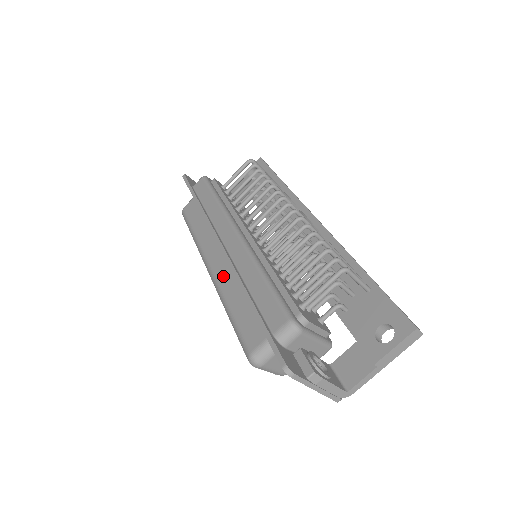
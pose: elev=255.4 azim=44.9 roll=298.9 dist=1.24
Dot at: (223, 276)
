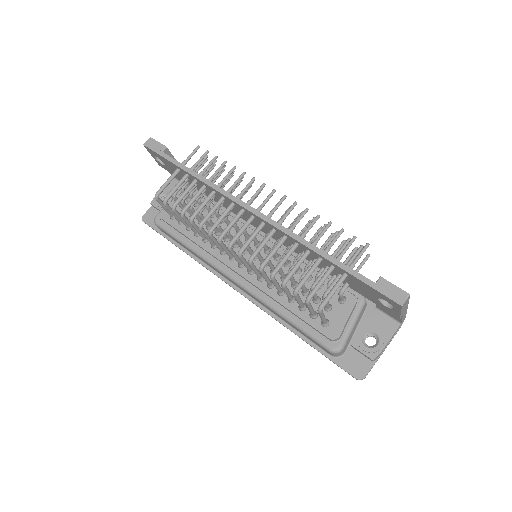
Dot at: occluded
